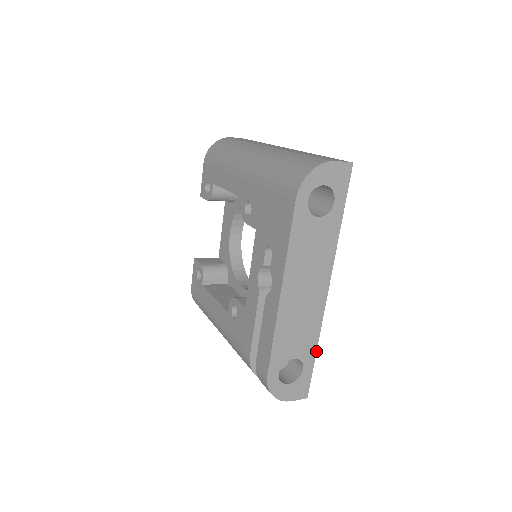
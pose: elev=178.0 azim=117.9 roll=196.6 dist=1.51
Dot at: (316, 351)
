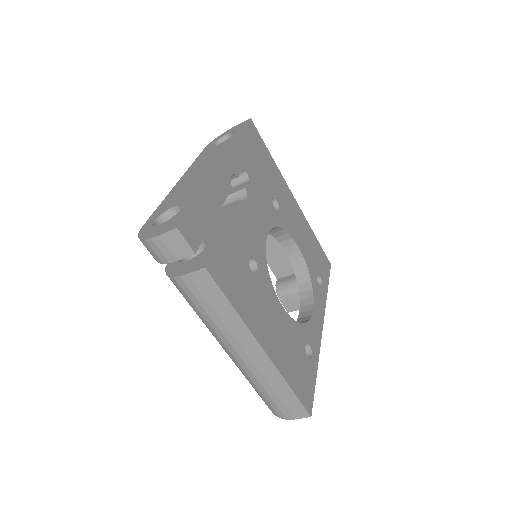
Dot at: (200, 193)
